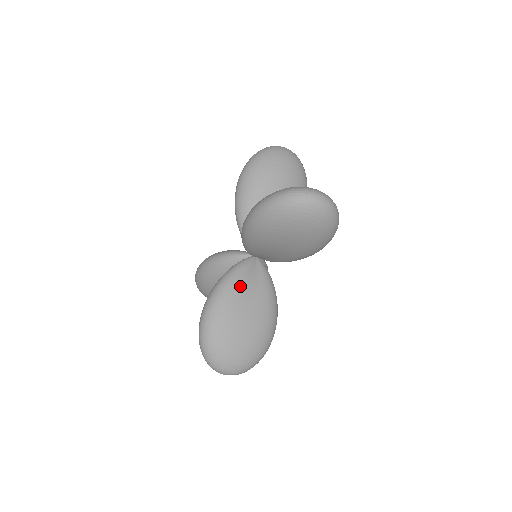
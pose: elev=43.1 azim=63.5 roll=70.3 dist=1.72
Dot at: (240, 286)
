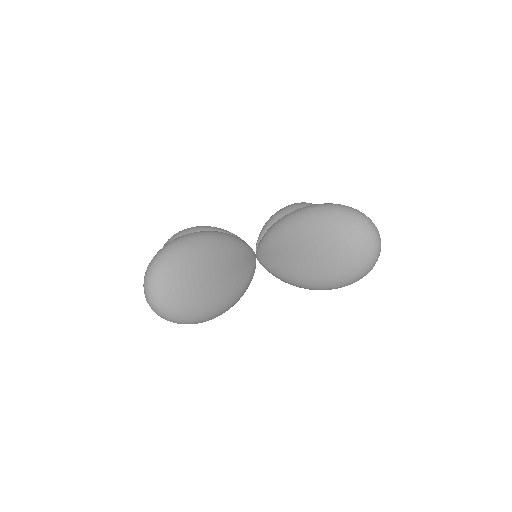
Dot at: (235, 252)
